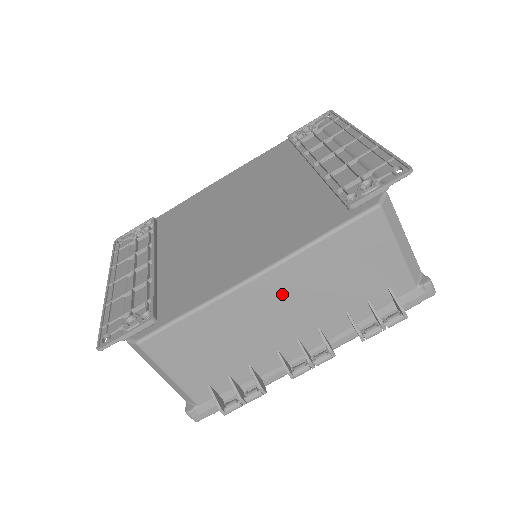
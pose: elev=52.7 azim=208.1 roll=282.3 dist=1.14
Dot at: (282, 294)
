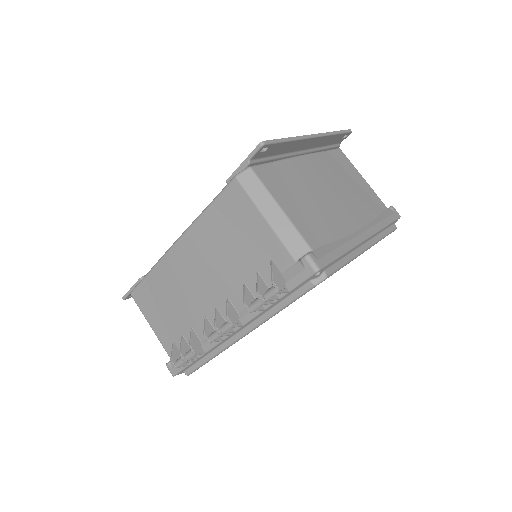
Dot at: (193, 260)
